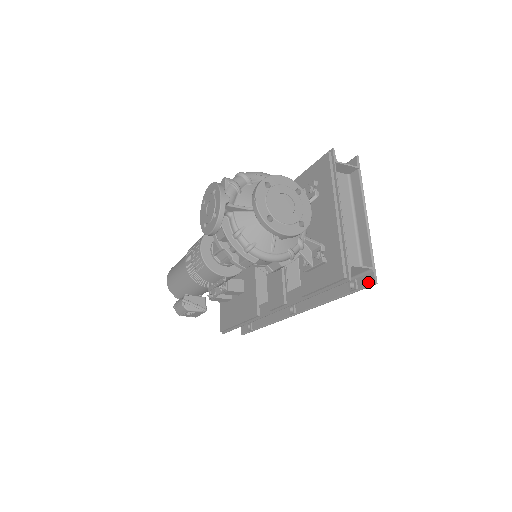
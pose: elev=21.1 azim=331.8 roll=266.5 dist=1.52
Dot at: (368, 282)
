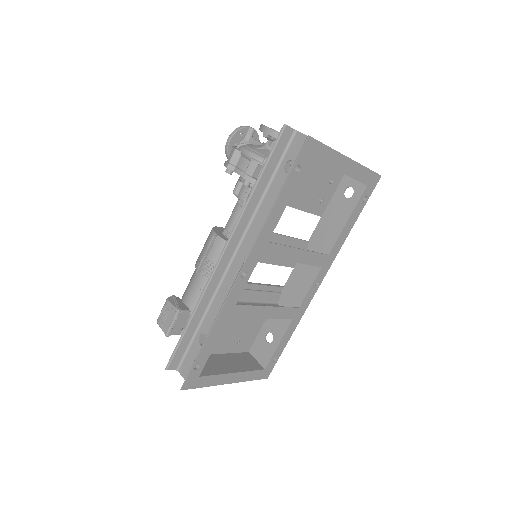
Dot at: (305, 146)
